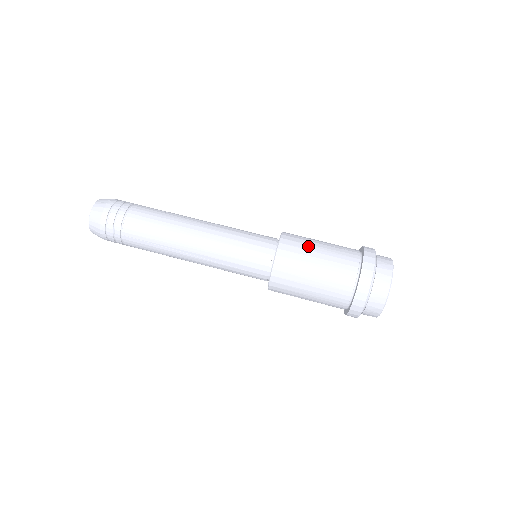
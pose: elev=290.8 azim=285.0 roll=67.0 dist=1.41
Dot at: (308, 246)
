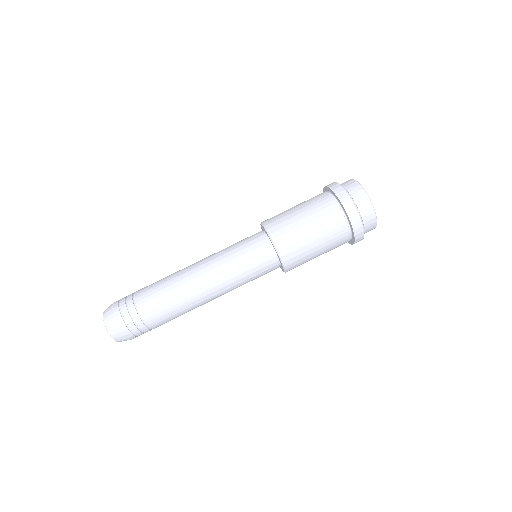
Dot at: (291, 220)
